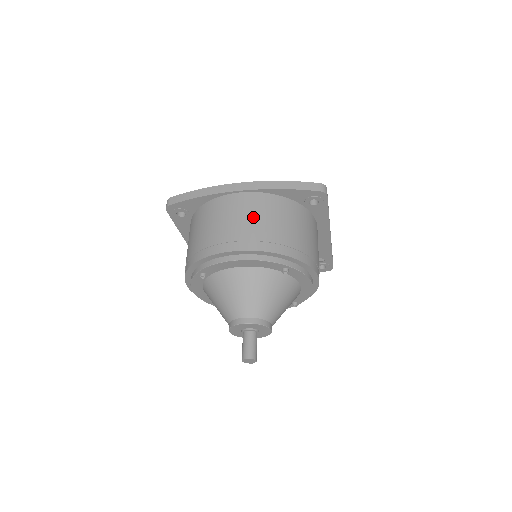
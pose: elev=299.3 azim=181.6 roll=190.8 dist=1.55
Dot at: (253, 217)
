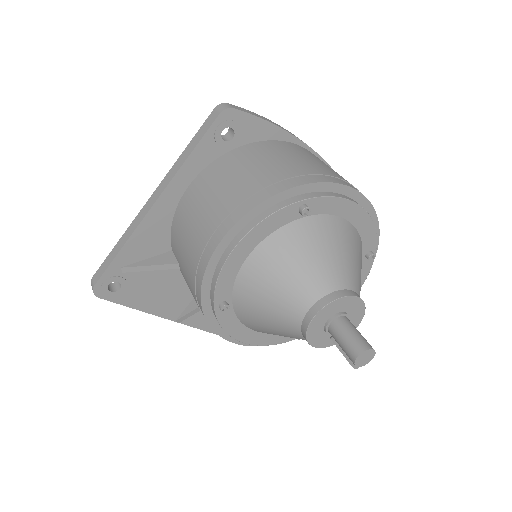
Dot at: occluded
